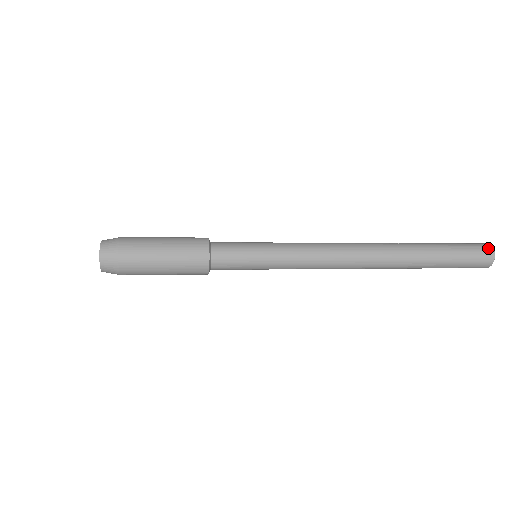
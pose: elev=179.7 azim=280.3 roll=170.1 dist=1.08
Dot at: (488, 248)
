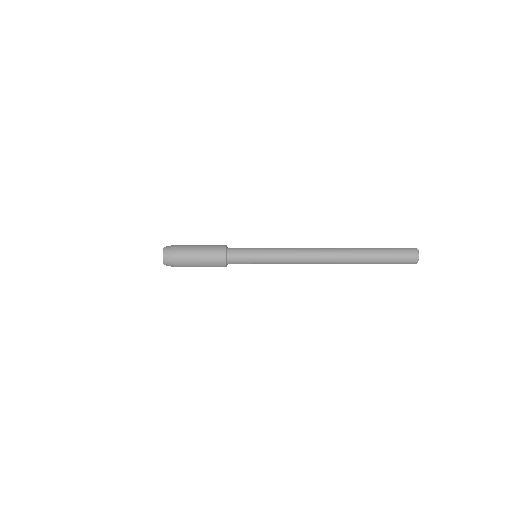
Dot at: (415, 258)
